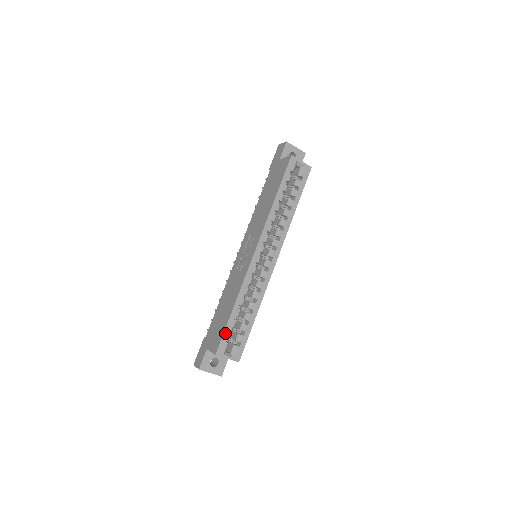
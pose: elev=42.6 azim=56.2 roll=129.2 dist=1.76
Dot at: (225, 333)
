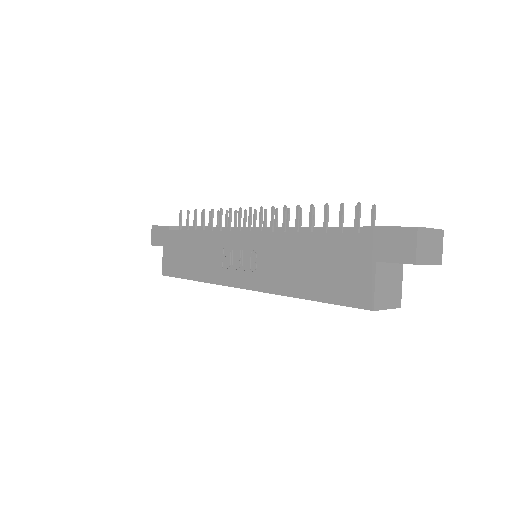
Dot at: (177, 277)
